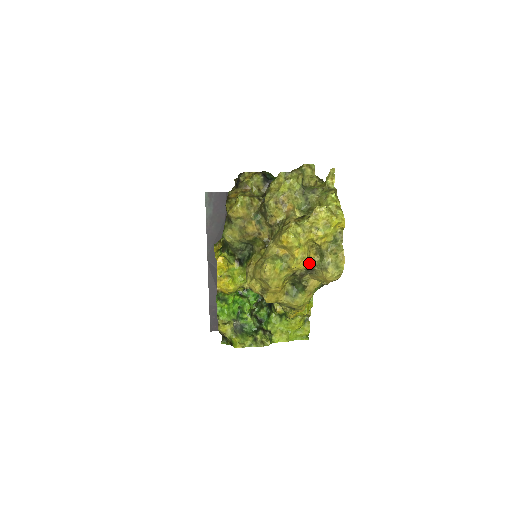
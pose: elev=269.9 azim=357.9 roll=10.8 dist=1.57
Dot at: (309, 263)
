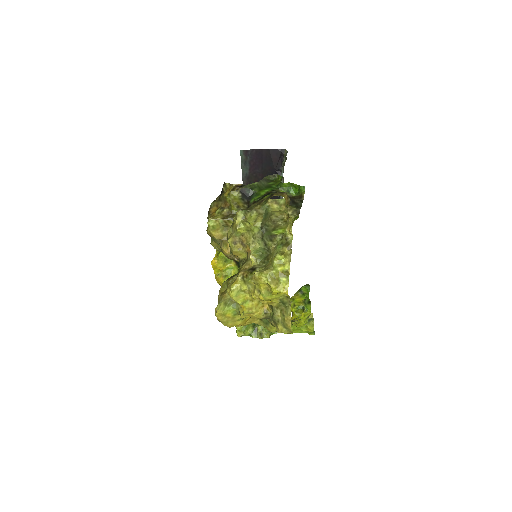
Dot at: (260, 315)
